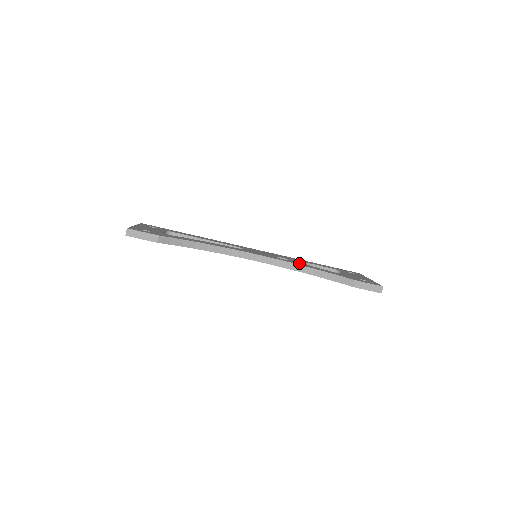
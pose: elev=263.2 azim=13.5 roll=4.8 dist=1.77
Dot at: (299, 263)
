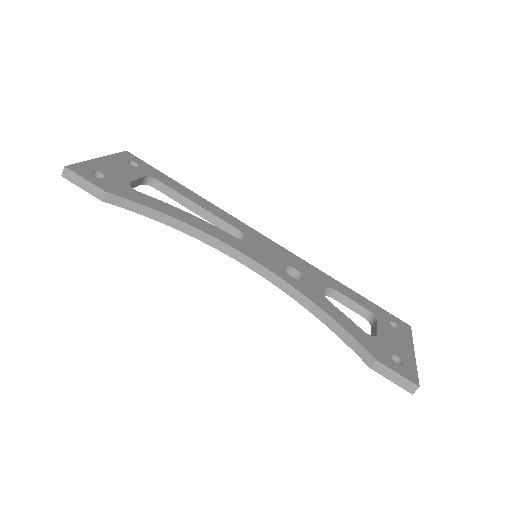
Dot at: (312, 291)
